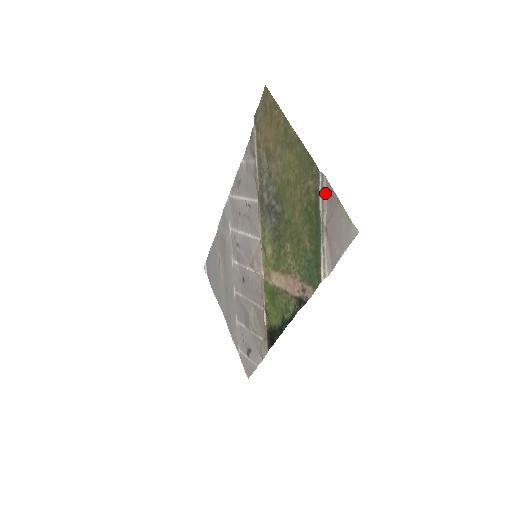
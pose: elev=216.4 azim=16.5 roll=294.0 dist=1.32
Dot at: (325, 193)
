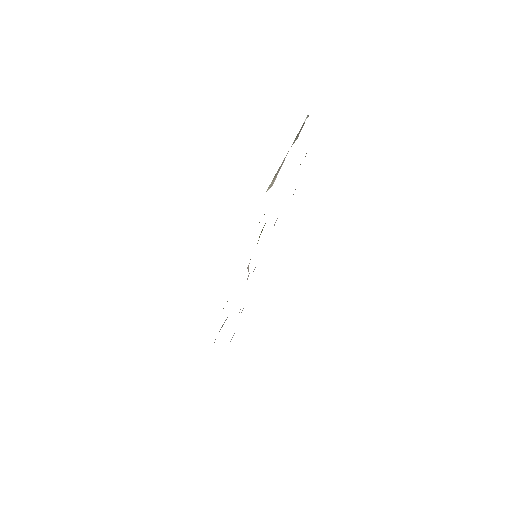
Dot at: (303, 125)
